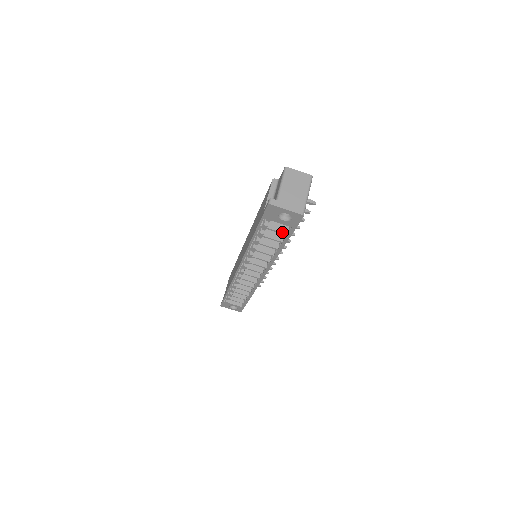
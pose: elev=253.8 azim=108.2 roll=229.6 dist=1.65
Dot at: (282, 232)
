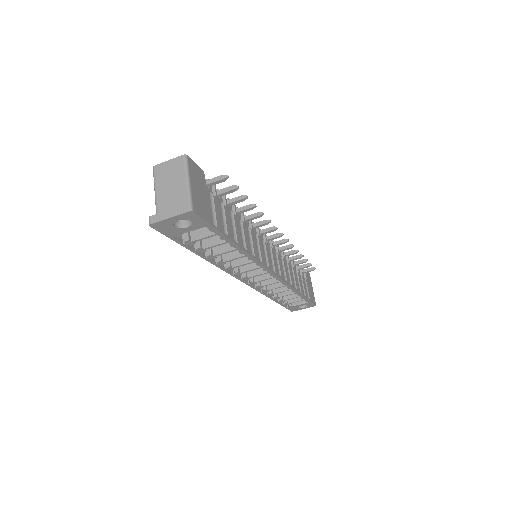
Dot at: (209, 235)
